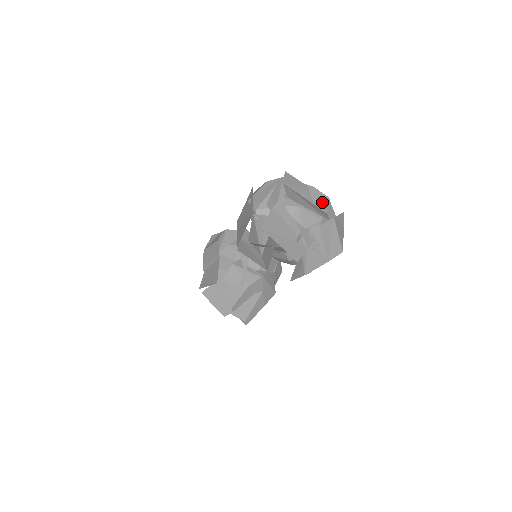
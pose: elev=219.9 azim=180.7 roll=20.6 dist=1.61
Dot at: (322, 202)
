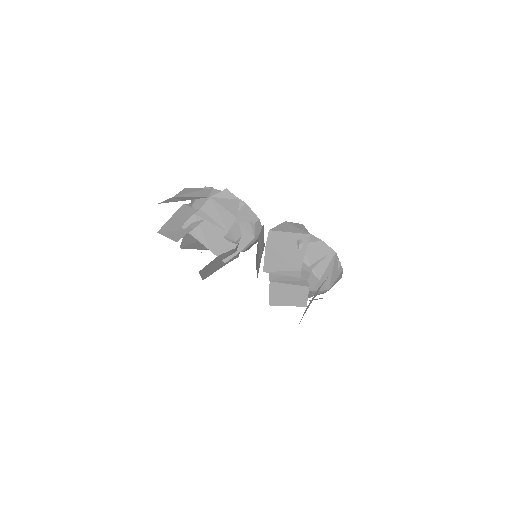
Dot at: occluded
